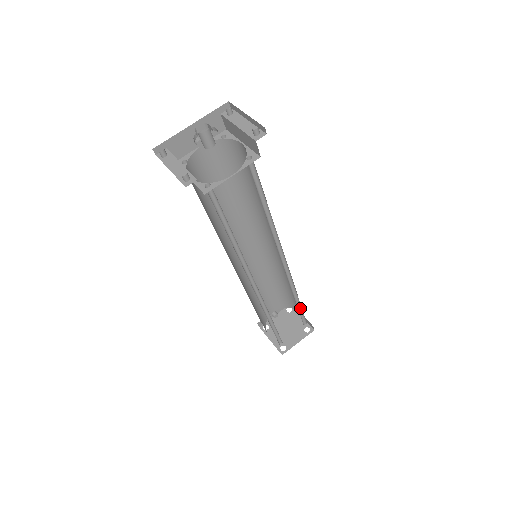
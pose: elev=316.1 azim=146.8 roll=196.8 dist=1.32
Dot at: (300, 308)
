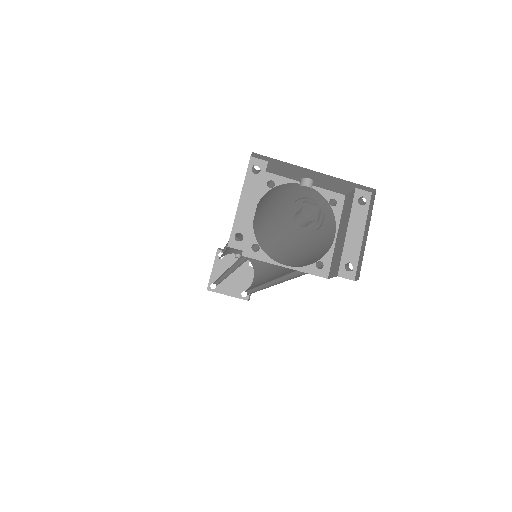
Dot at: (253, 289)
